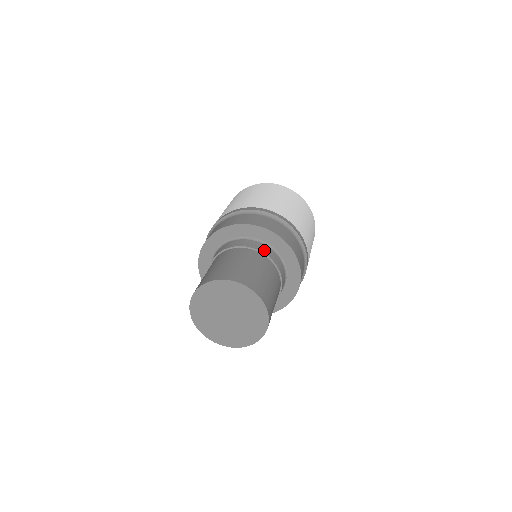
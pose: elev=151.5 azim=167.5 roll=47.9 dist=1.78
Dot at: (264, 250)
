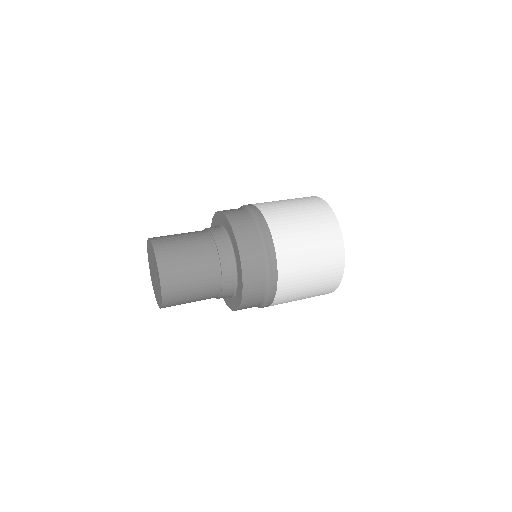
Dot at: (225, 264)
